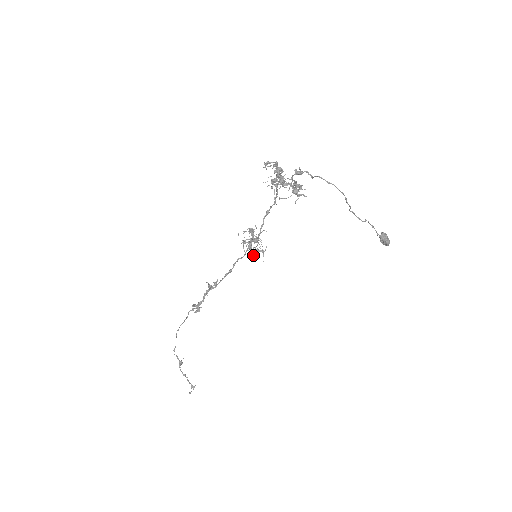
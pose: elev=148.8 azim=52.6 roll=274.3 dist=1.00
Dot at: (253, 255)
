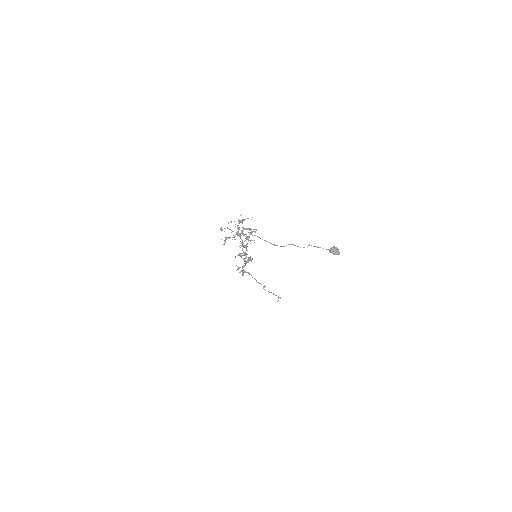
Dot at: occluded
